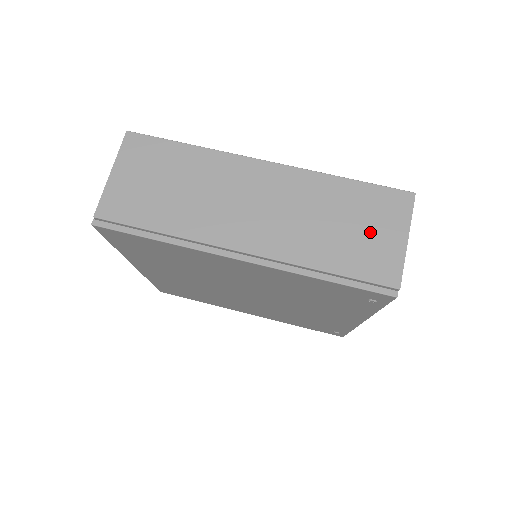
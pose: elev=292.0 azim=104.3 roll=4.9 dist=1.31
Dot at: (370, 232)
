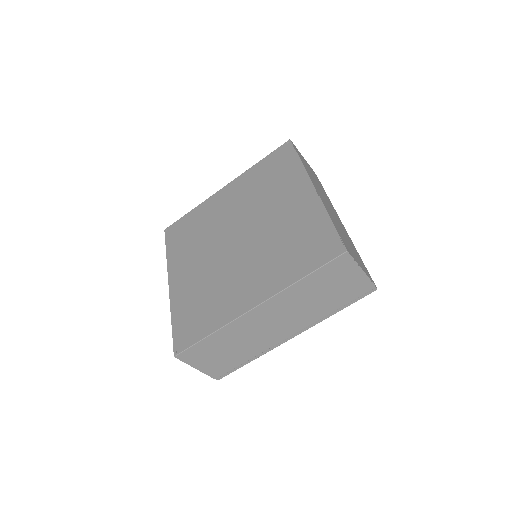
Dot at: (341, 284)
